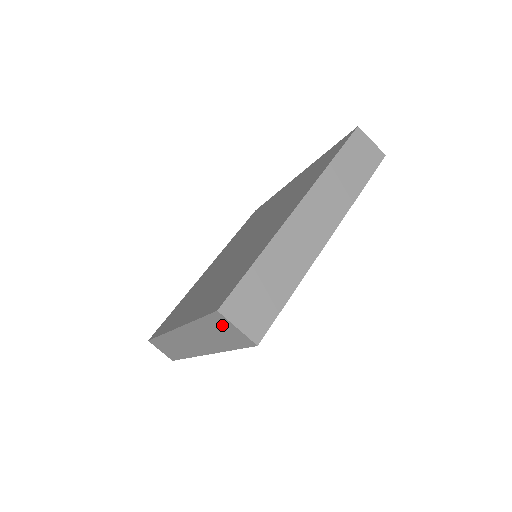
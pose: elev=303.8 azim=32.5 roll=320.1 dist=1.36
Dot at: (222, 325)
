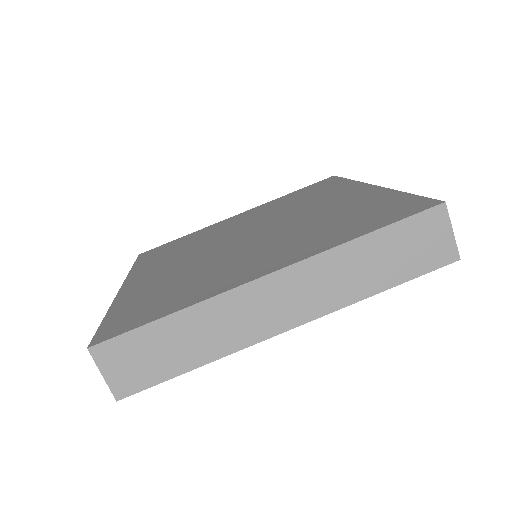
Dot at: occluded
